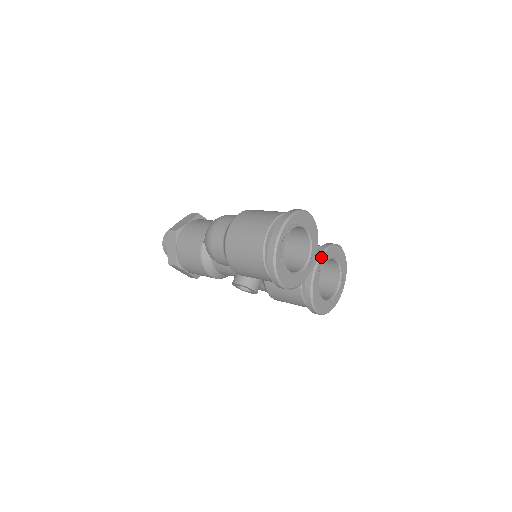
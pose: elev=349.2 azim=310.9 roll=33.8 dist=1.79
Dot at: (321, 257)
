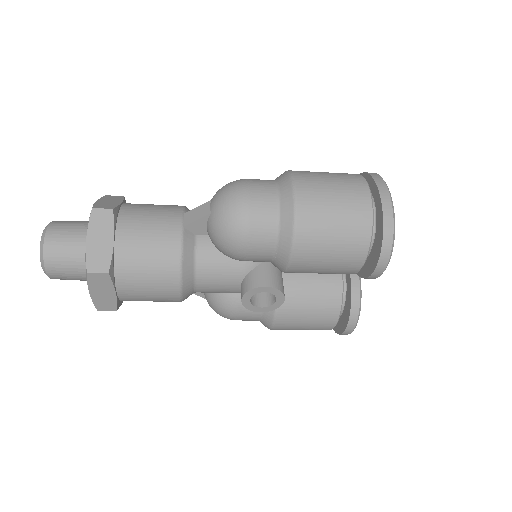
Dot at: occluded
